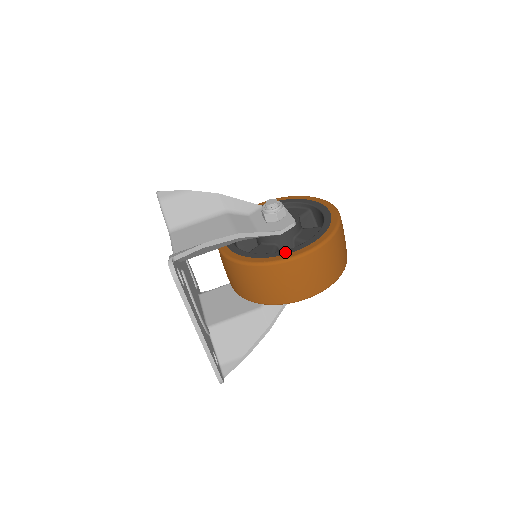
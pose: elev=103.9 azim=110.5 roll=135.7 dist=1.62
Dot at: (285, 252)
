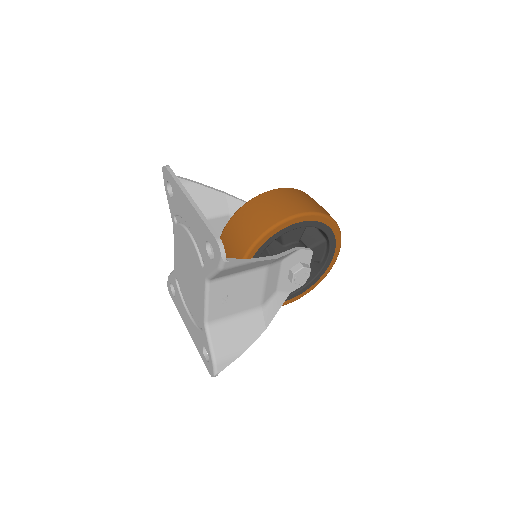
Dot at: occluded
